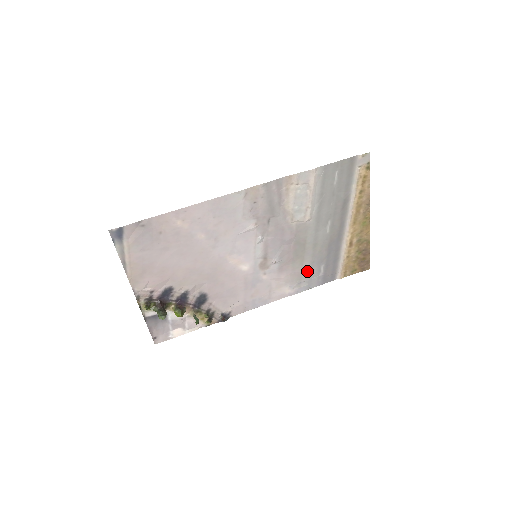
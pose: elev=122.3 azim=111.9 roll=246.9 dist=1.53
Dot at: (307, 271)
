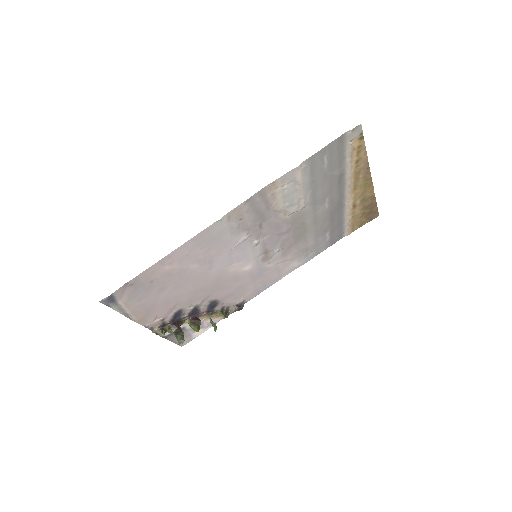
Dot at: (312, 244)
